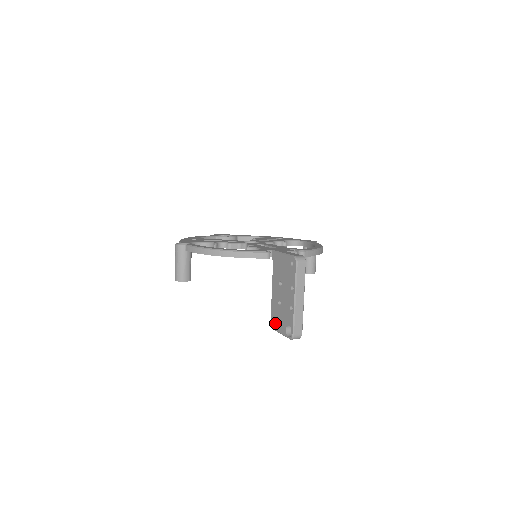
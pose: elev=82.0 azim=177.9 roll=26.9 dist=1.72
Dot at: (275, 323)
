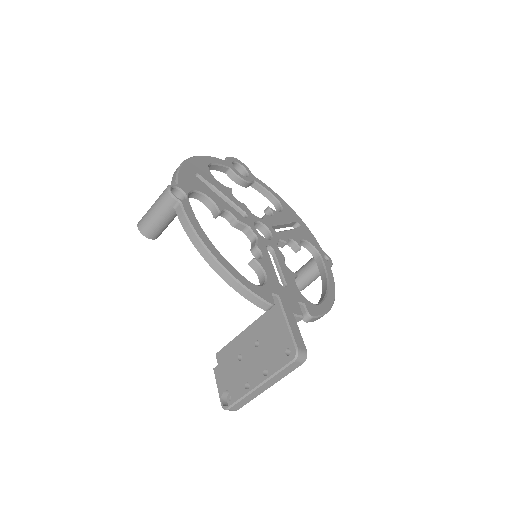
Dot at: (219, 365)
